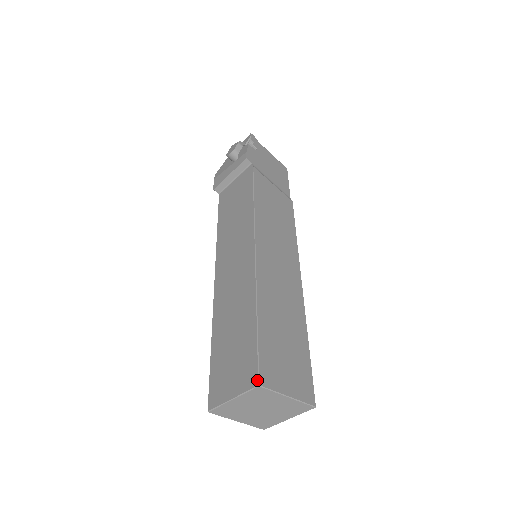
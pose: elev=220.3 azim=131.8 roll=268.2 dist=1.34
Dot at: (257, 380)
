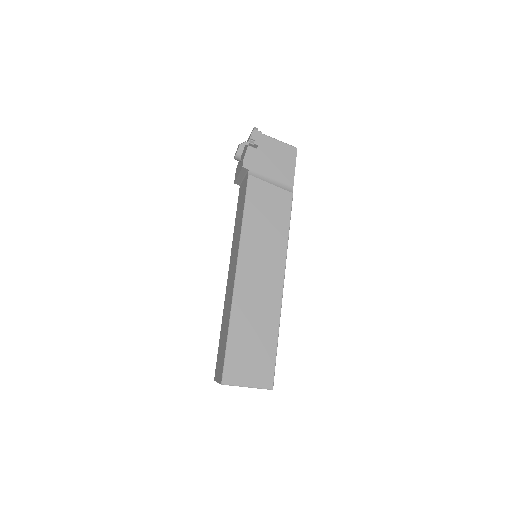
Dot at: (221, 380)
